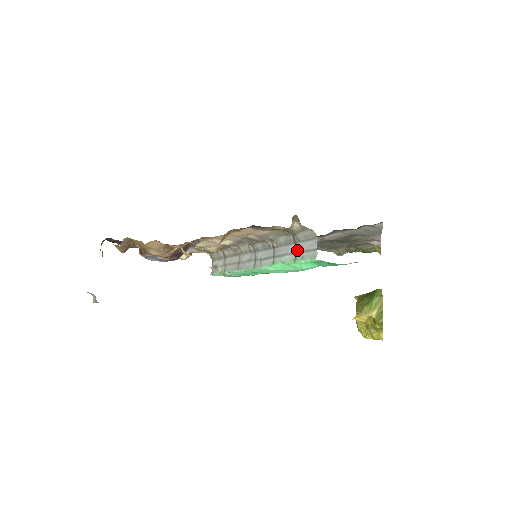
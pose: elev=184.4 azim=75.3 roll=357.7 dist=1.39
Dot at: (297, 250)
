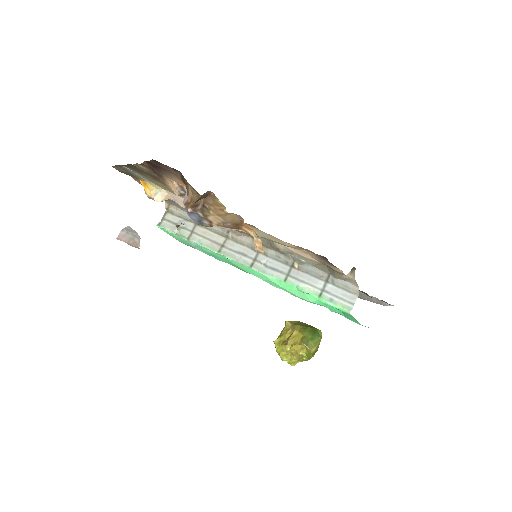
Dot at: (326, 289)
